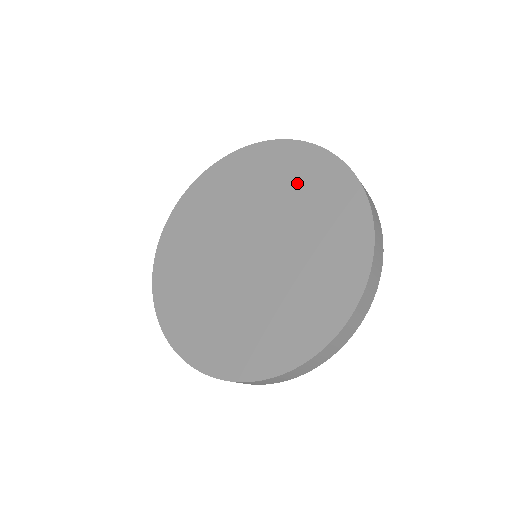
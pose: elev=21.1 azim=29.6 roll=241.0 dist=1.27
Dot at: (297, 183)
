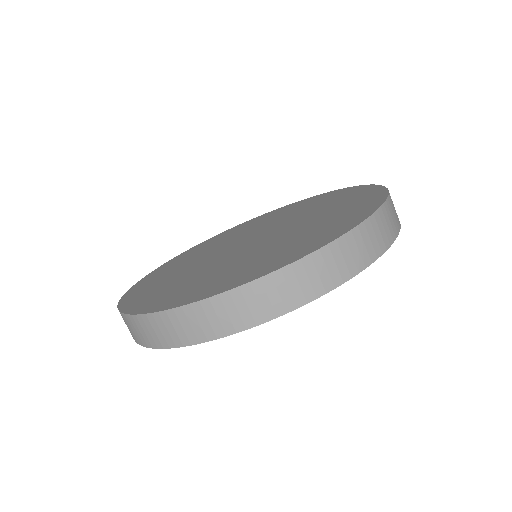
Dot at: (258, 222)
